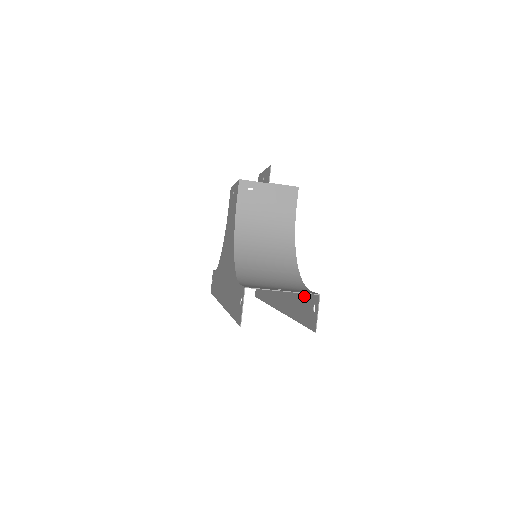
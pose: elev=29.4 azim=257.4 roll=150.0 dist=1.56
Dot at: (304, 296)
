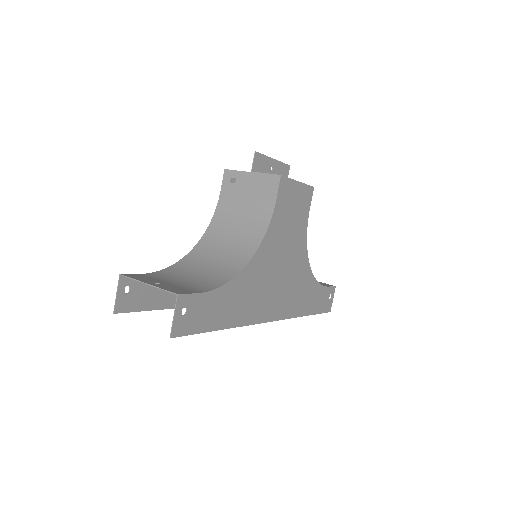
Dot at: (212, 299)
